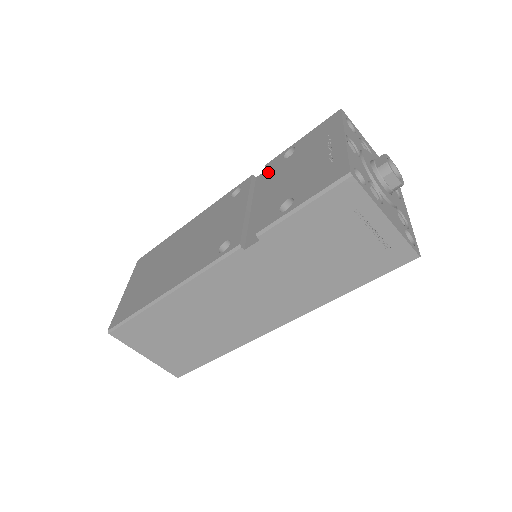
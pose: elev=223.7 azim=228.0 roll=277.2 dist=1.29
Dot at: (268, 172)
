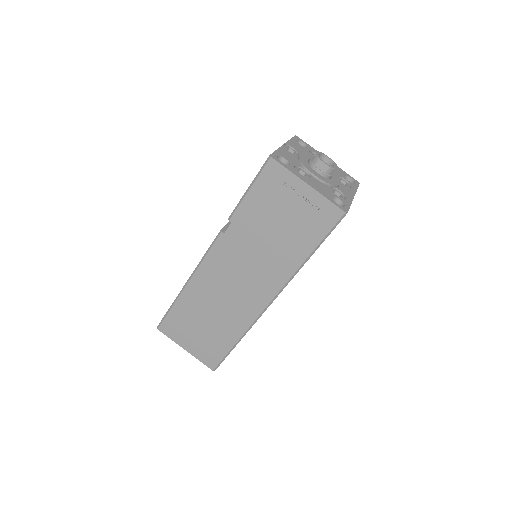
Dot at: occluded
